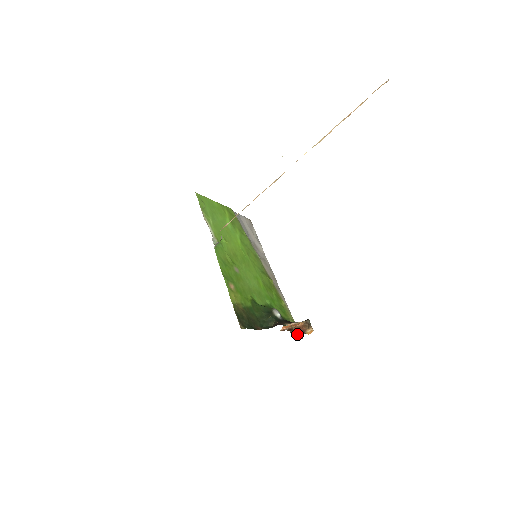
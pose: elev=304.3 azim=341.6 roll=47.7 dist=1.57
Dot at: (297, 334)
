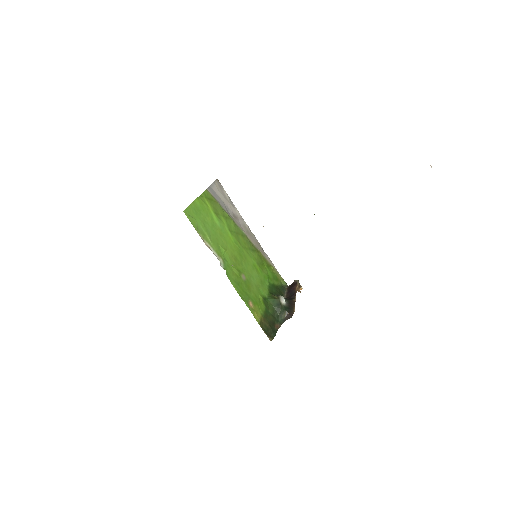
Dot at: occluded
